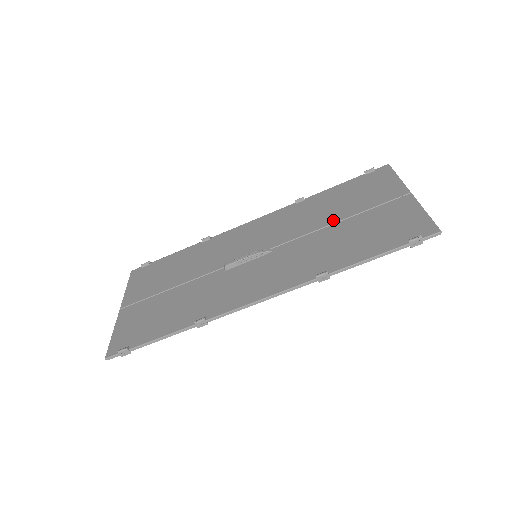
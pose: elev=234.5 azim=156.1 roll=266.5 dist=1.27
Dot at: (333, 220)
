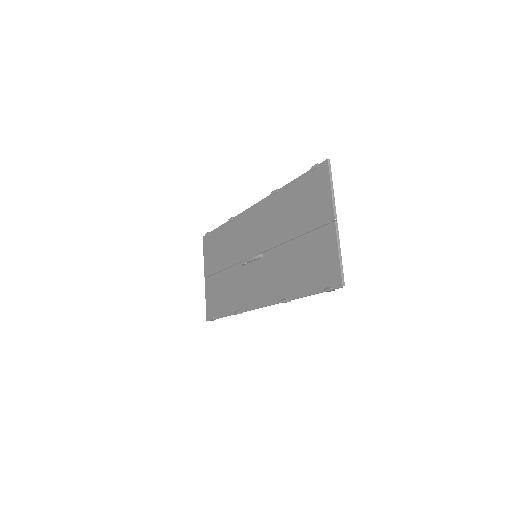
Dot at: (291, 235)
